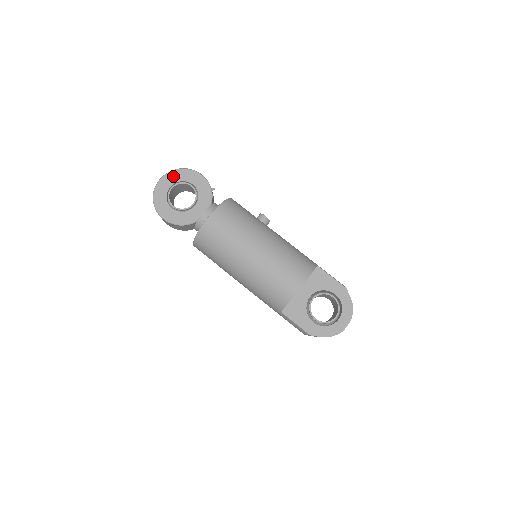
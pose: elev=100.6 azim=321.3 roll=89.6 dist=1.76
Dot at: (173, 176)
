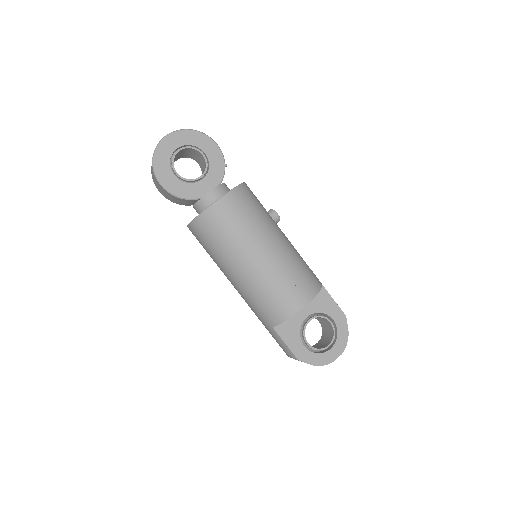
Dot at: (184, 136)
